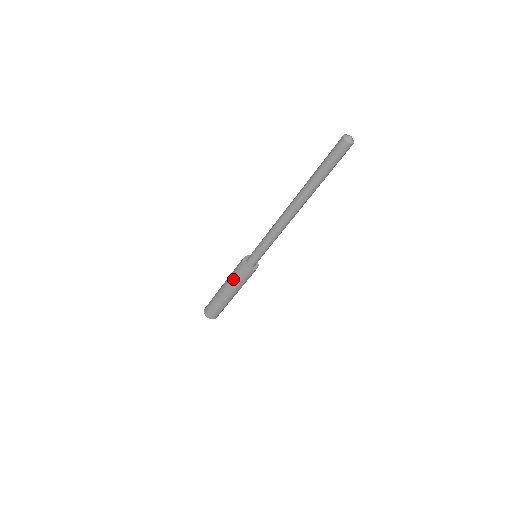
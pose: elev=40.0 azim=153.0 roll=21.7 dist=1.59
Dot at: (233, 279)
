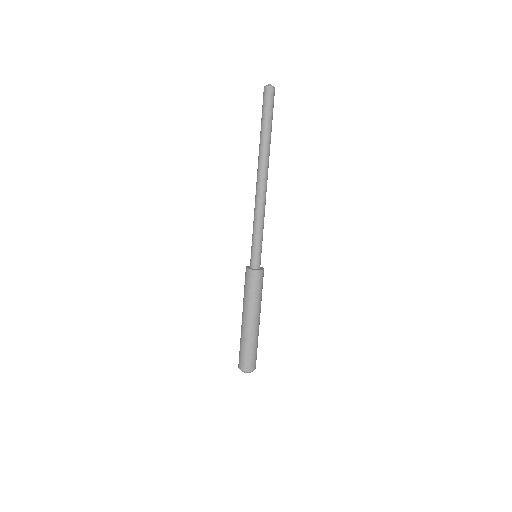
Dot at: (244, 293)
